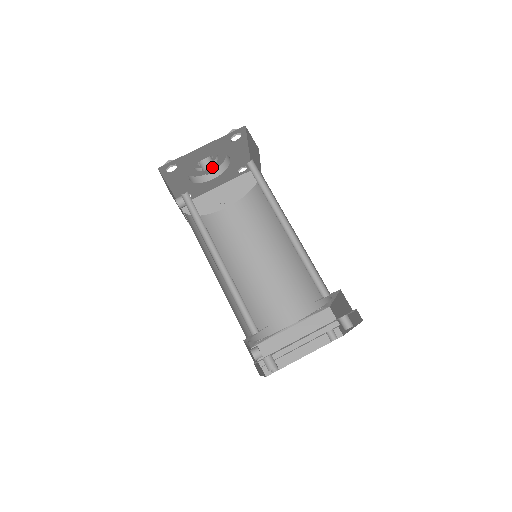
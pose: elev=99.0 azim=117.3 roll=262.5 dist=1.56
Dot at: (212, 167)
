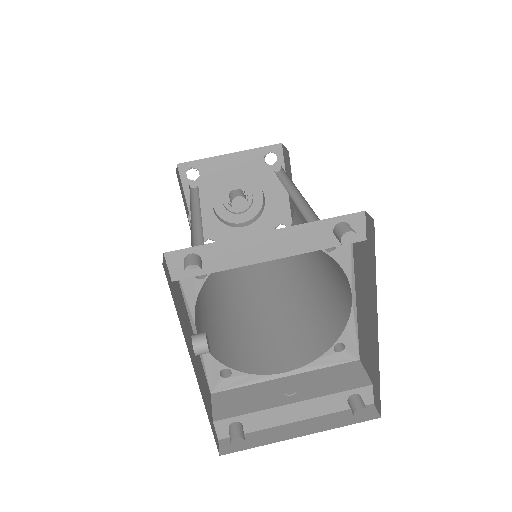
Dot at: (242, 199)
